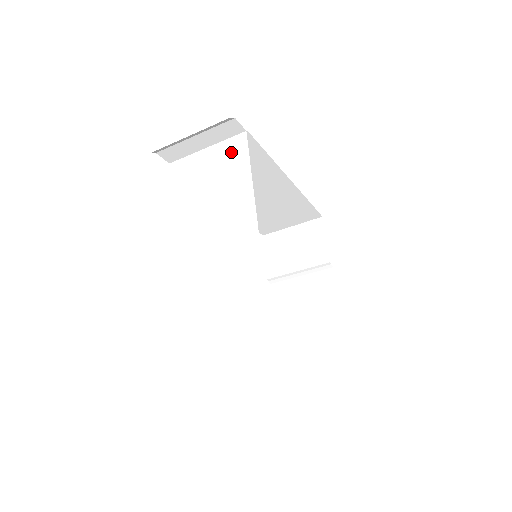
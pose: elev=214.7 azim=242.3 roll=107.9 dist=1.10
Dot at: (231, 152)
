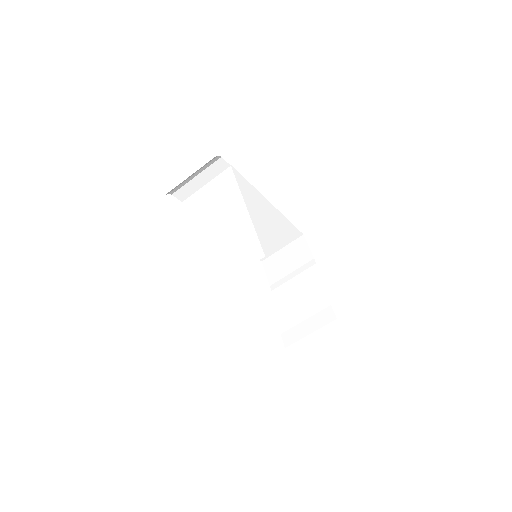
Dot at: (223, 181)
